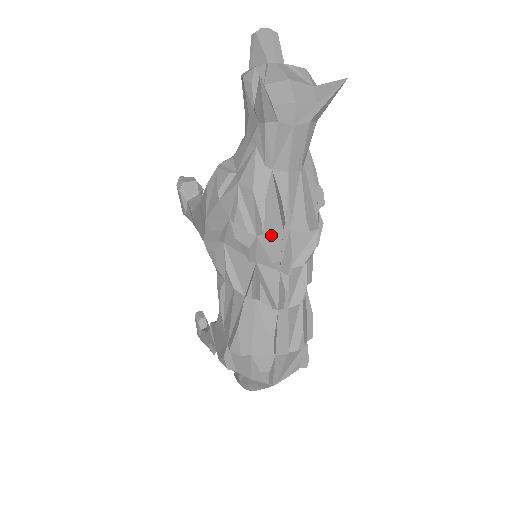
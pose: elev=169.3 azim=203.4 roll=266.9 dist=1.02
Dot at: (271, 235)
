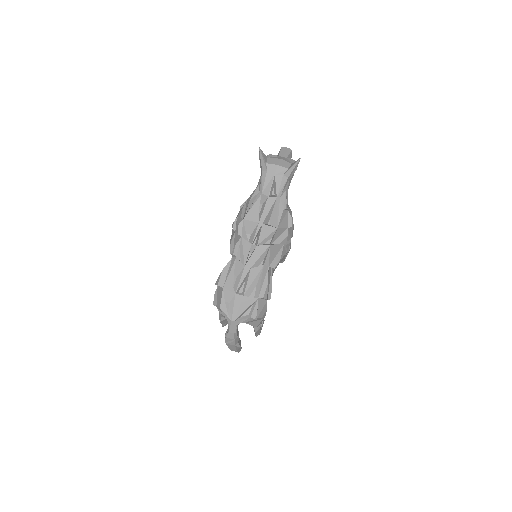
Dot at: (251, 222)
